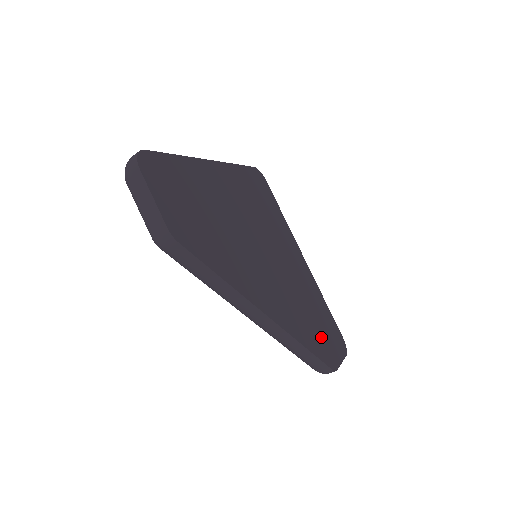
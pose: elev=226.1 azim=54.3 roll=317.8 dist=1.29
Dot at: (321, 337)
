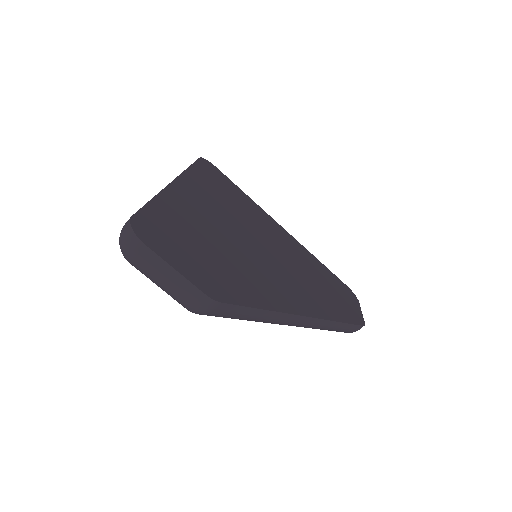
Dot at: (340, 301)
